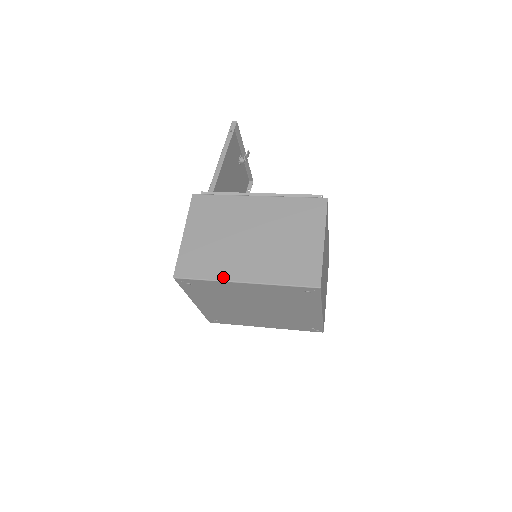
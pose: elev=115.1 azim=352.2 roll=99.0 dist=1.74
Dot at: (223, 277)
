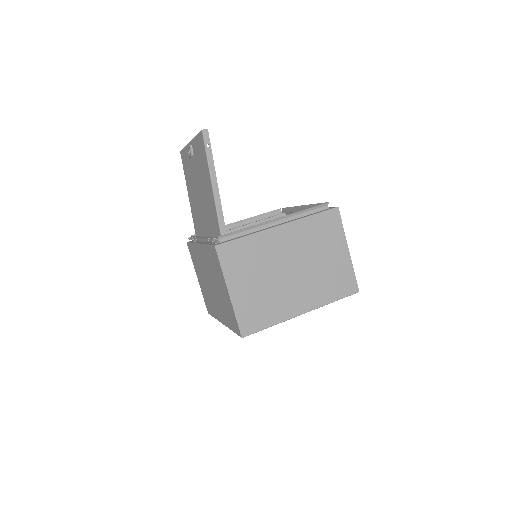
Dot at: (285, 317)
